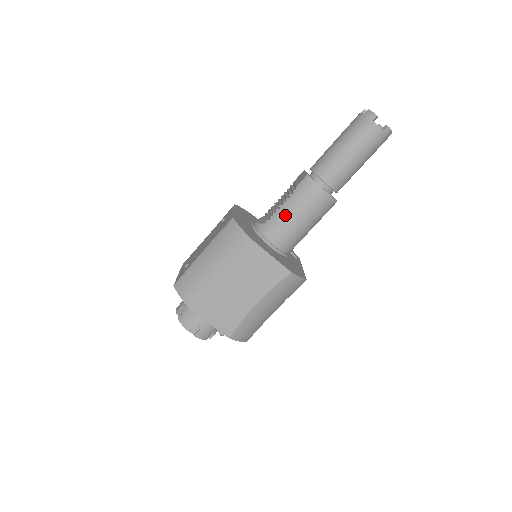
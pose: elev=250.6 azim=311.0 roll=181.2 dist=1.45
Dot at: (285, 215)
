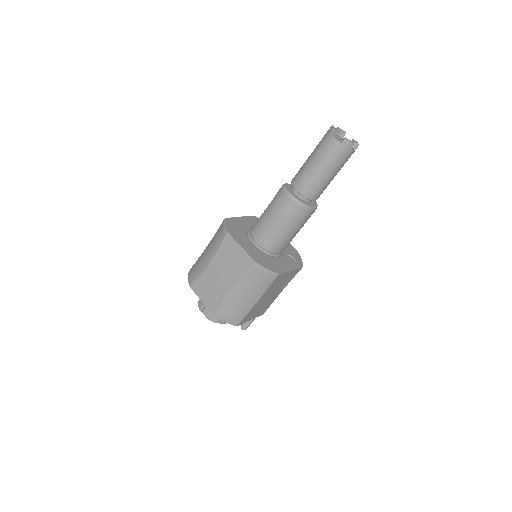
Dot at: (265, 217)
